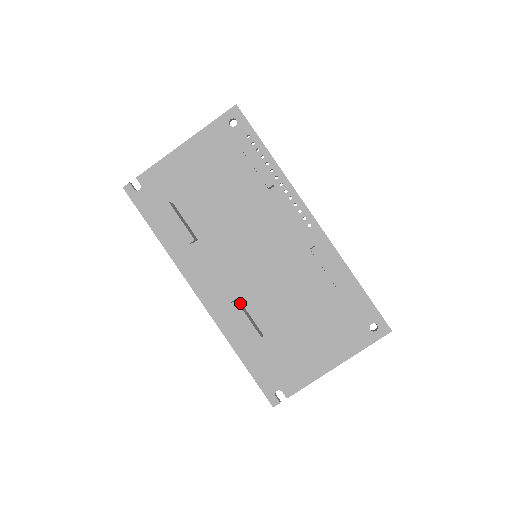
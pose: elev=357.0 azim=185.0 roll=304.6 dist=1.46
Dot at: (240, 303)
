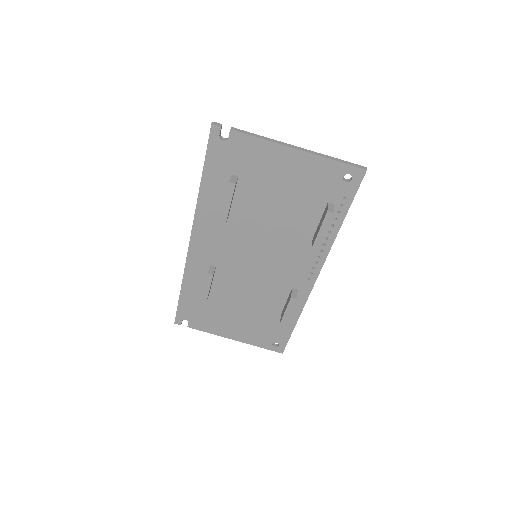
Dot at: occluded
